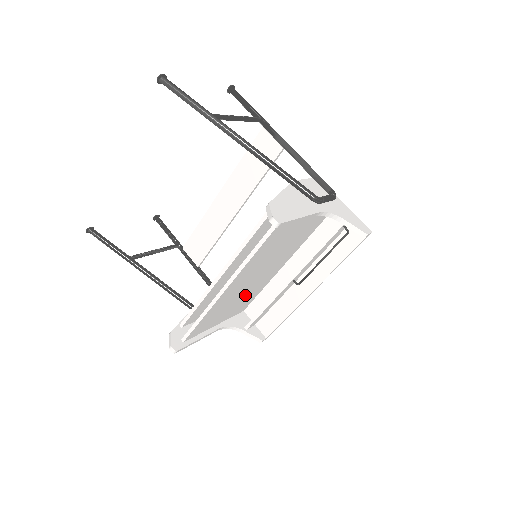
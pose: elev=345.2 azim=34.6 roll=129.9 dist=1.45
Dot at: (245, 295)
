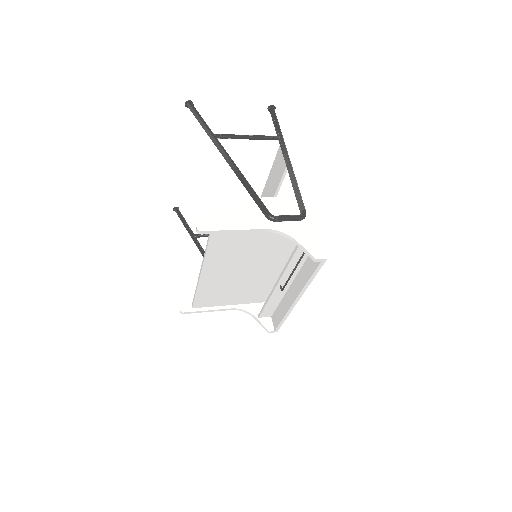
Dot at: (247, 287)
